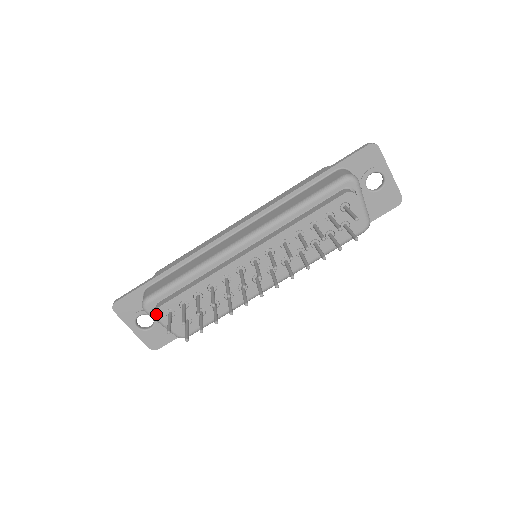
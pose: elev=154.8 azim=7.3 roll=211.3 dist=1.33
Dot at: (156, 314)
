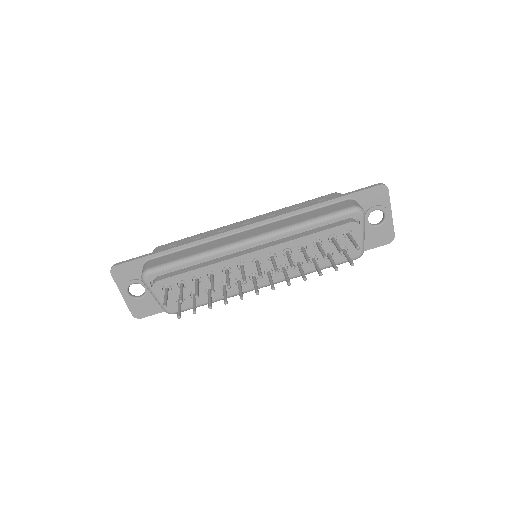
Dot at: (154, 286)
